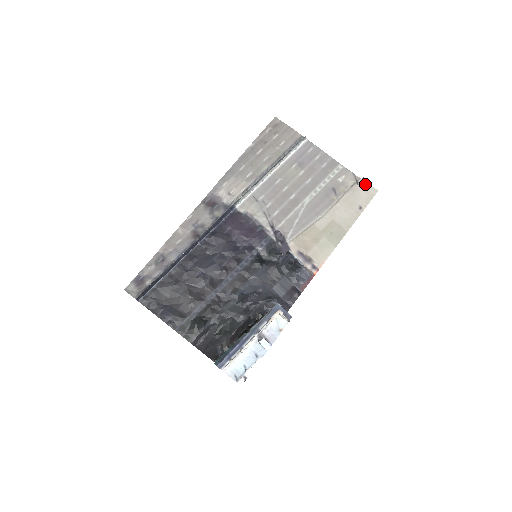
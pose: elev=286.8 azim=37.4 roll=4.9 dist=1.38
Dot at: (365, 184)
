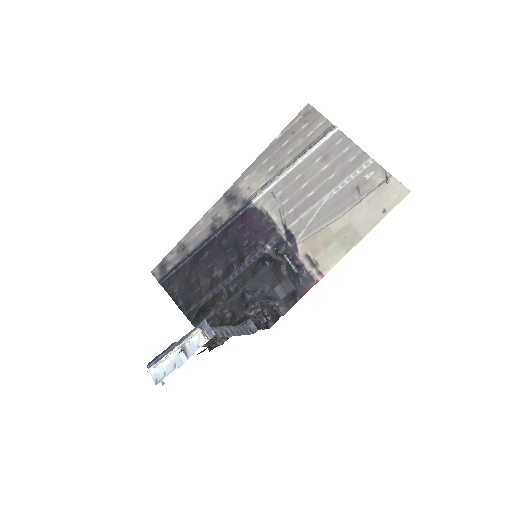
Dot at: (396, 183)
